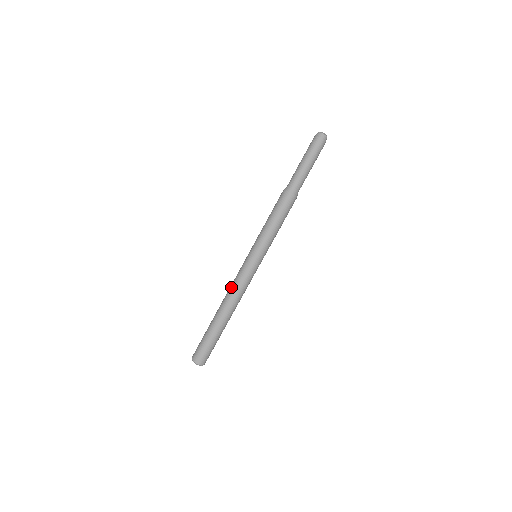
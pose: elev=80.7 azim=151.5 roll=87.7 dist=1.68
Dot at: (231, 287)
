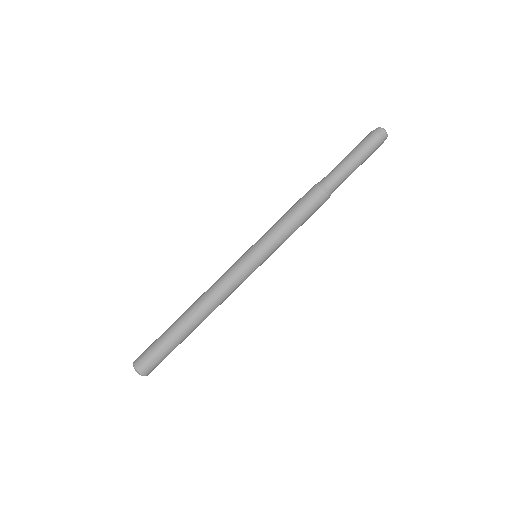
Dot at: (213, 285)
